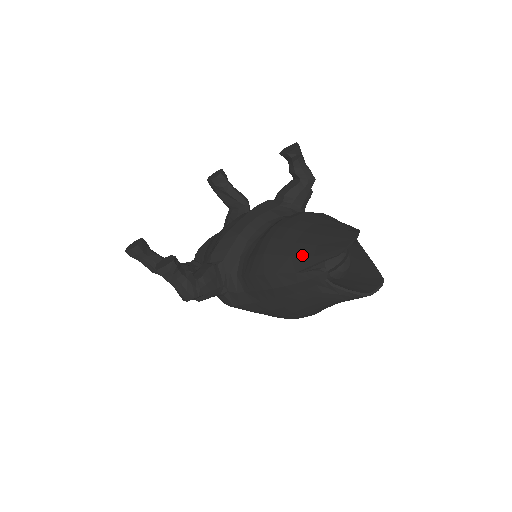
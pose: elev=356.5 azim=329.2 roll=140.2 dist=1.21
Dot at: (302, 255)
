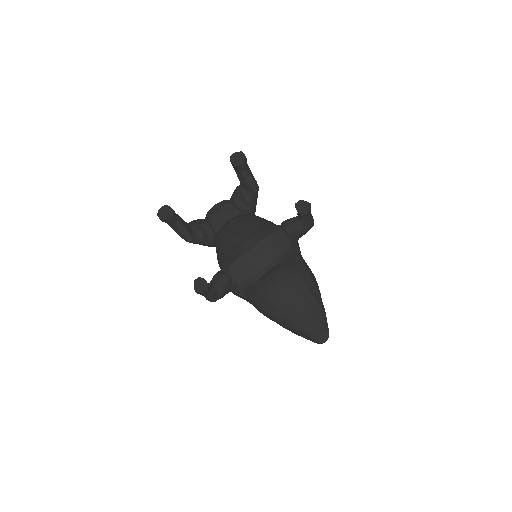
Dot at: (289, 318)
